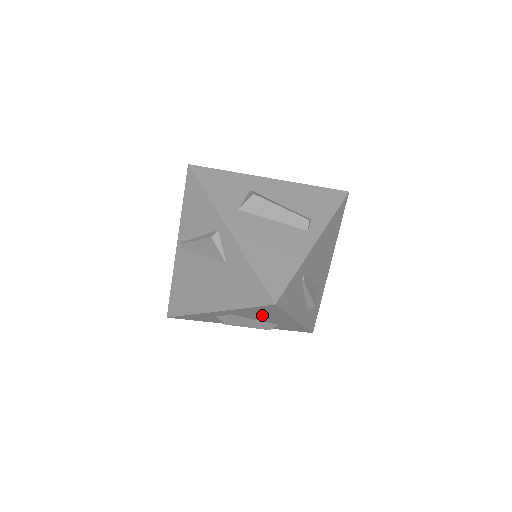
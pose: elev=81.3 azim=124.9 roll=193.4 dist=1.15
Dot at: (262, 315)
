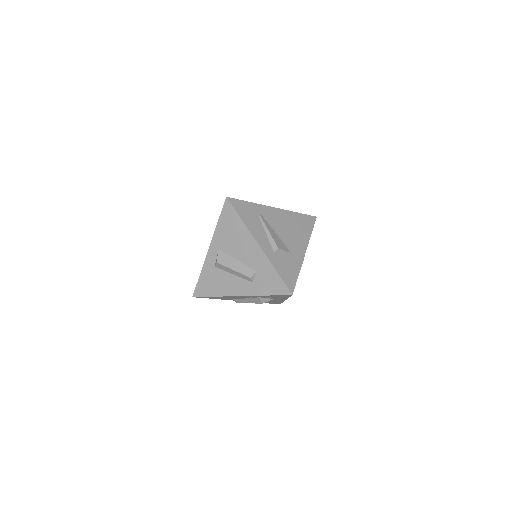
Dot at: (234, 239)
